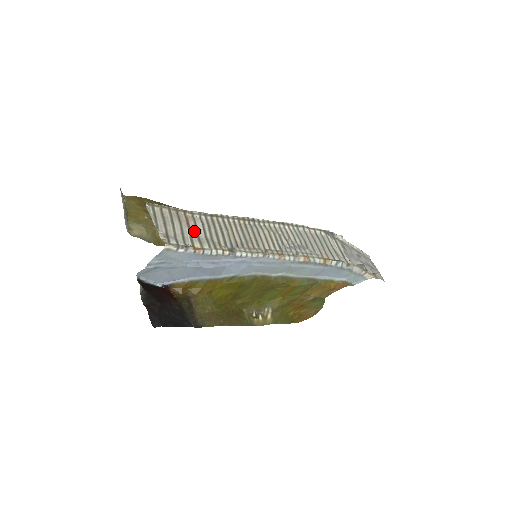
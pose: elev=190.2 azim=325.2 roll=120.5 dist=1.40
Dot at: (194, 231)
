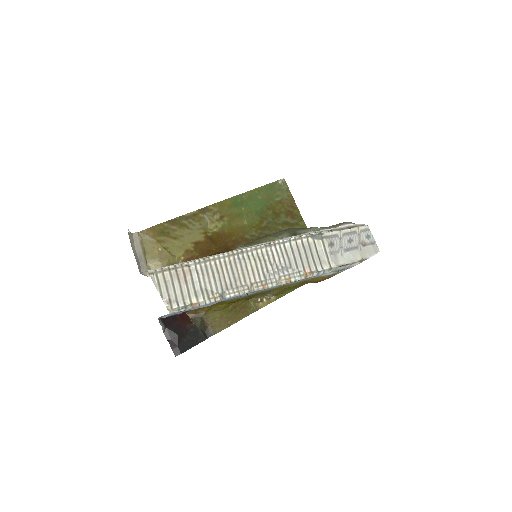
Dot at: (191, 286)
